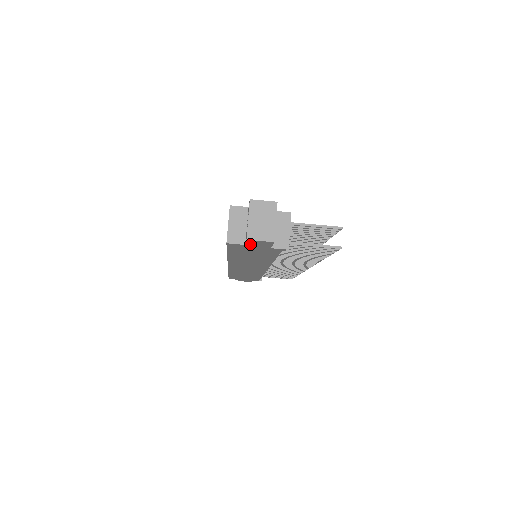
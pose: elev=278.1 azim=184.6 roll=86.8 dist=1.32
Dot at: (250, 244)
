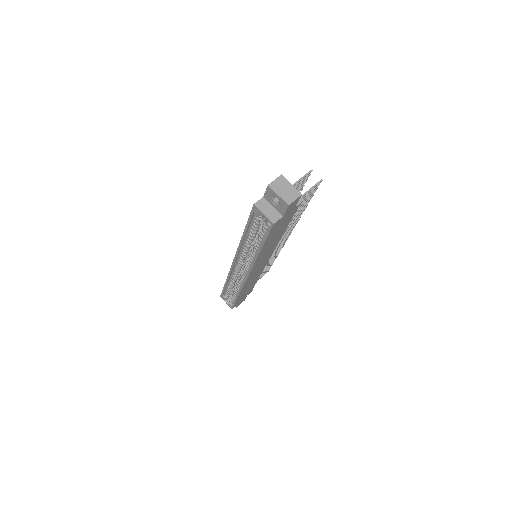
Dot at: (286, 212)
